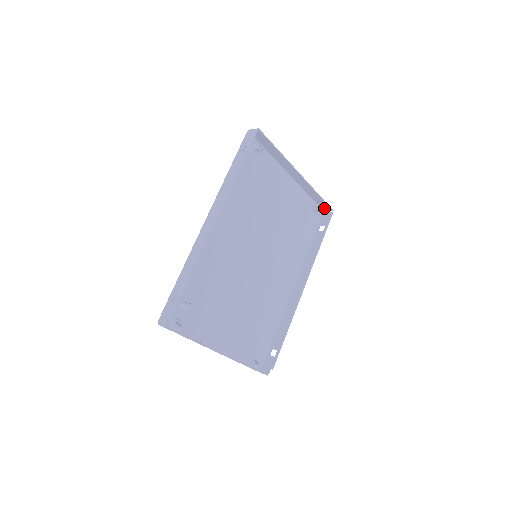
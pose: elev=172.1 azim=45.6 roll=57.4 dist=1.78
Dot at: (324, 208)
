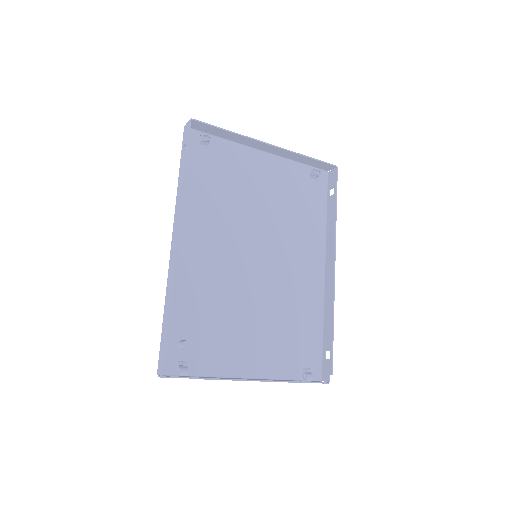
Dot at: (325, 168)
